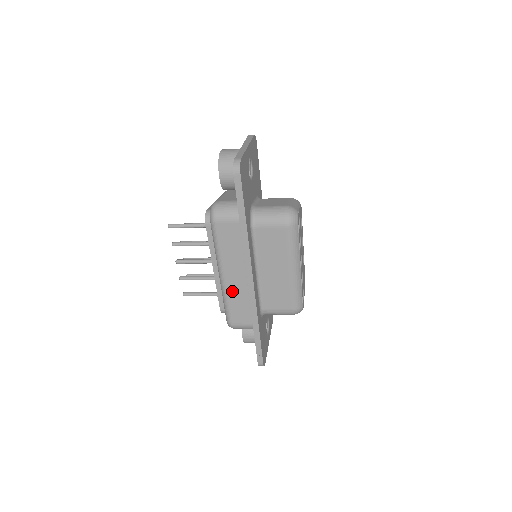
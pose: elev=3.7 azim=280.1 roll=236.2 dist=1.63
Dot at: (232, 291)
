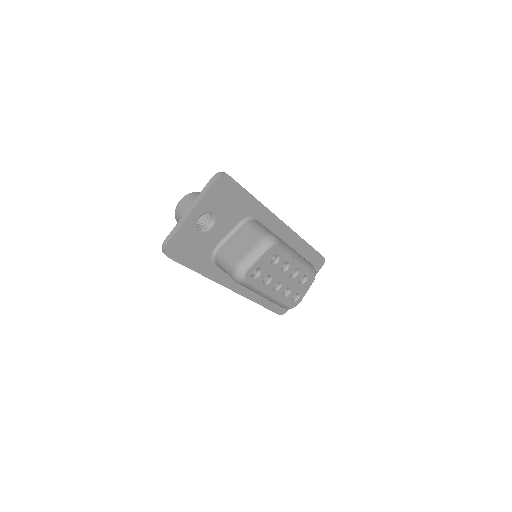
Dot at: occluded
